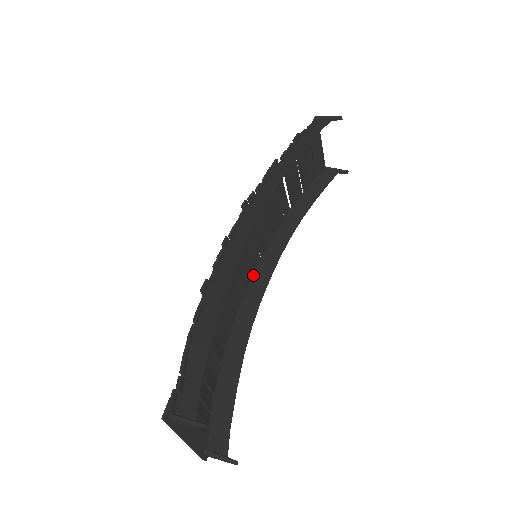
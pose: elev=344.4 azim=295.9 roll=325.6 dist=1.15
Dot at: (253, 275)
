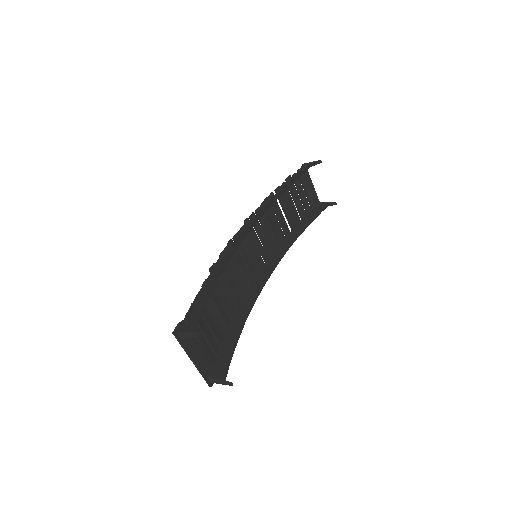
Dot at: (258, 275)
